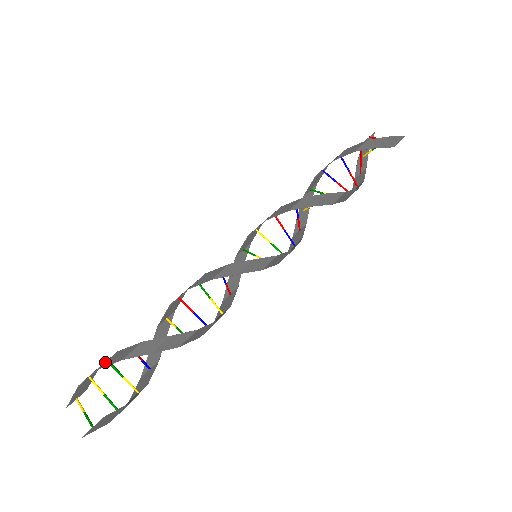
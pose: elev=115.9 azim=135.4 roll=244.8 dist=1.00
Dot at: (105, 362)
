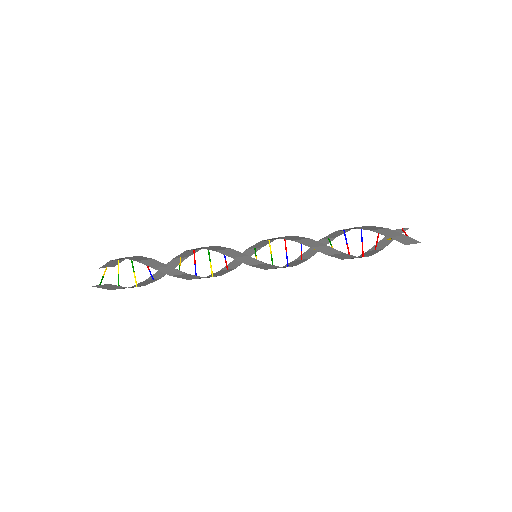
Dot at: (129, 257)
